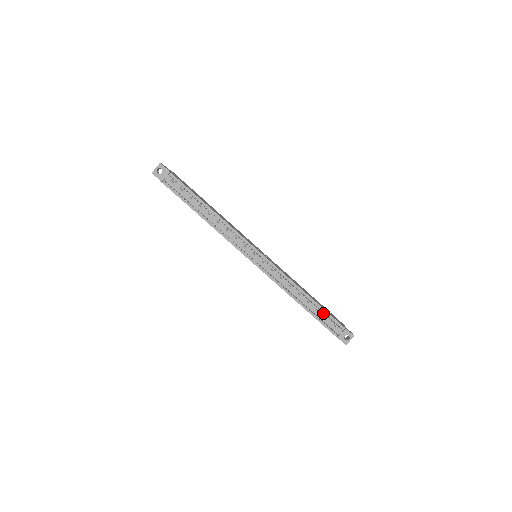
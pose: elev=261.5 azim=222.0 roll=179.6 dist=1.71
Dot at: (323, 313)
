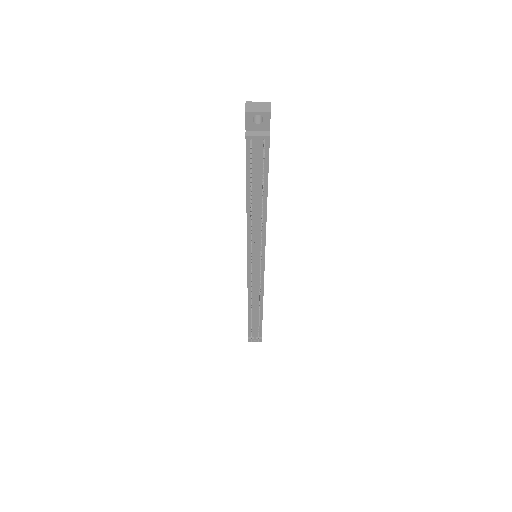
Dot at: (258, 323)
